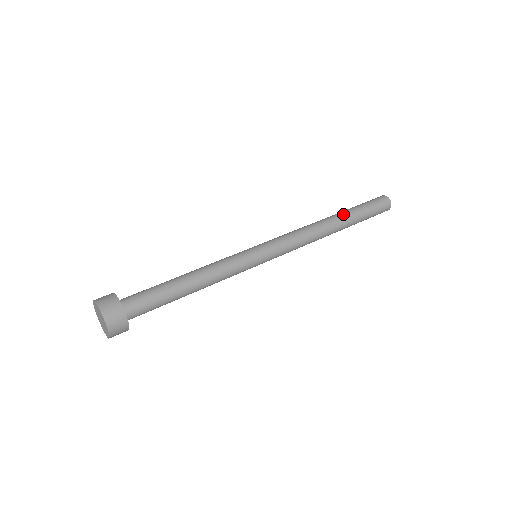
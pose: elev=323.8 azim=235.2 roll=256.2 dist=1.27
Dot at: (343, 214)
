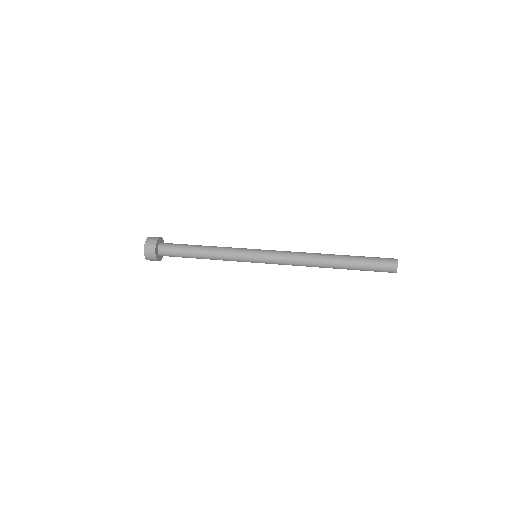
Dot at: (342, 255)
